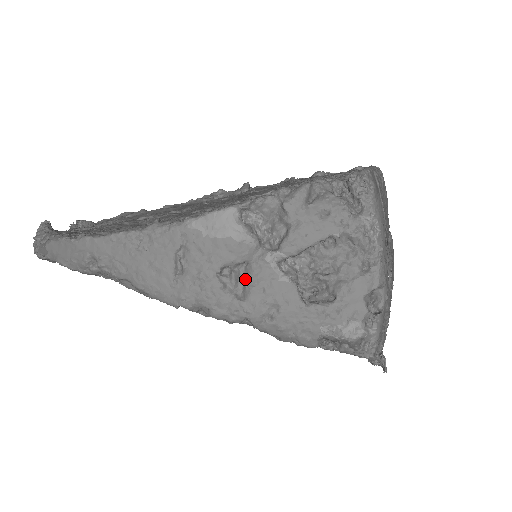
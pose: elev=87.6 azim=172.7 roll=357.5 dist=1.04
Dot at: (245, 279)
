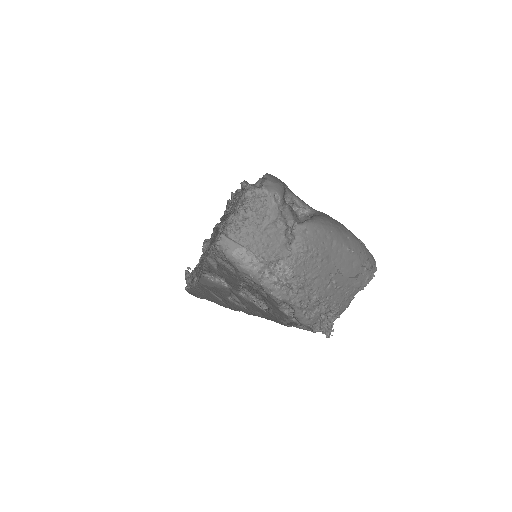
Dot at: (239, 300)
